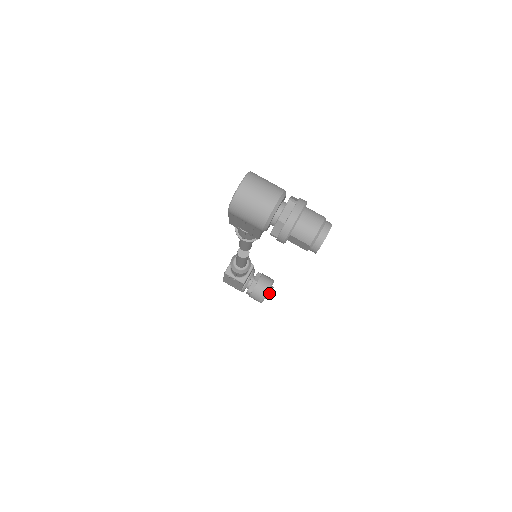
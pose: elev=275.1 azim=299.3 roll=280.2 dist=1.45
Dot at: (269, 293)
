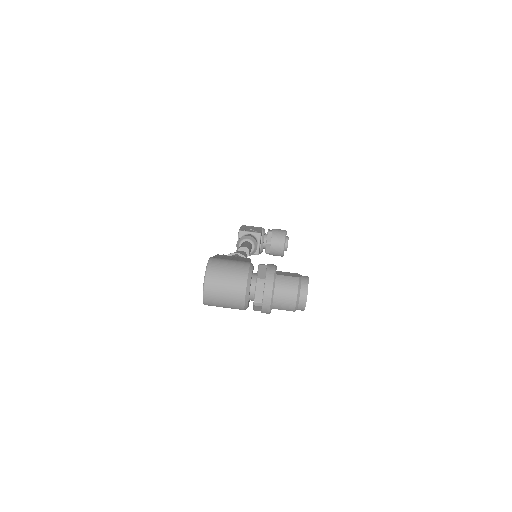
Dot at: (286, 247)
